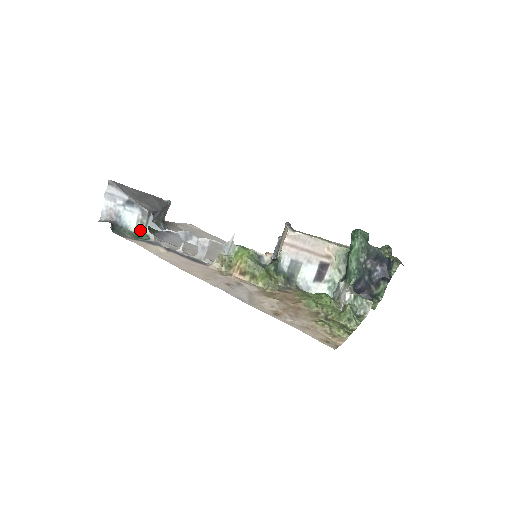
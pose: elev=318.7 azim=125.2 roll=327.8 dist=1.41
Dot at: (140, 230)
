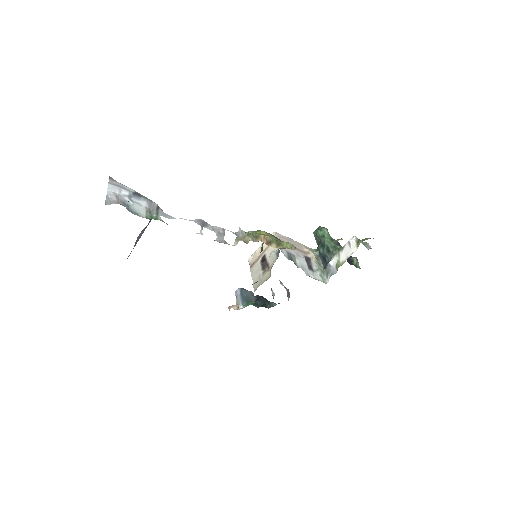
Dot at: (152, 218)
